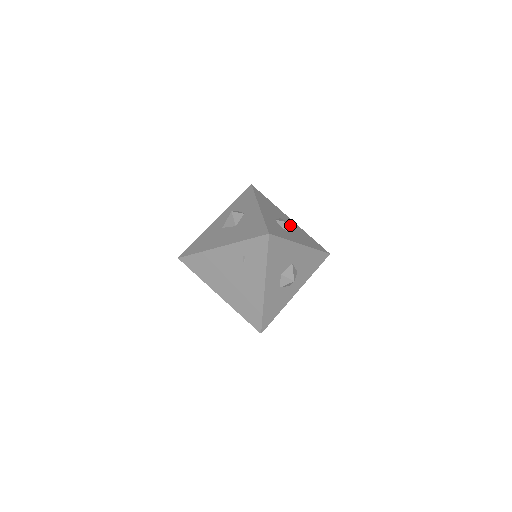
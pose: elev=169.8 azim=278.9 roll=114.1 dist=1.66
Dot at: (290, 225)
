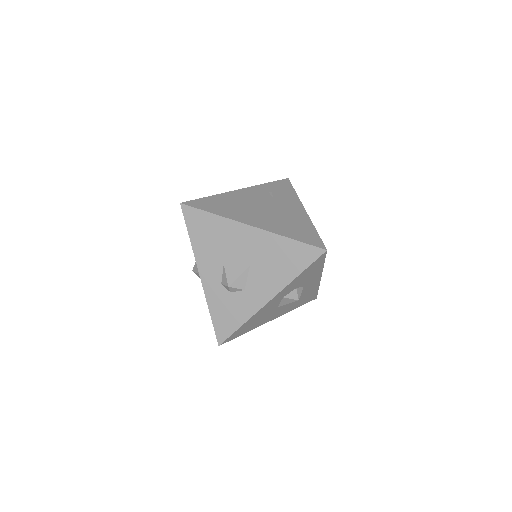
Dot at: occluded
